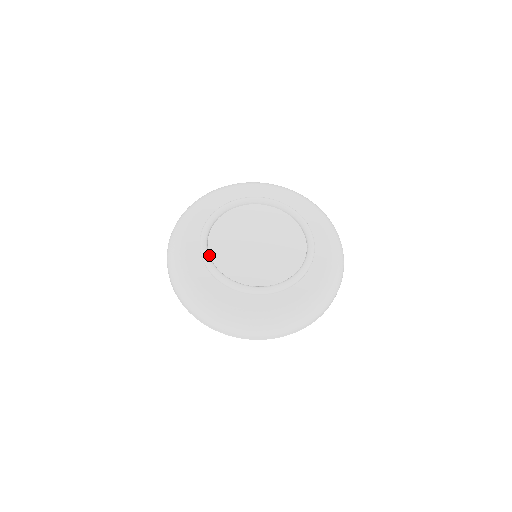
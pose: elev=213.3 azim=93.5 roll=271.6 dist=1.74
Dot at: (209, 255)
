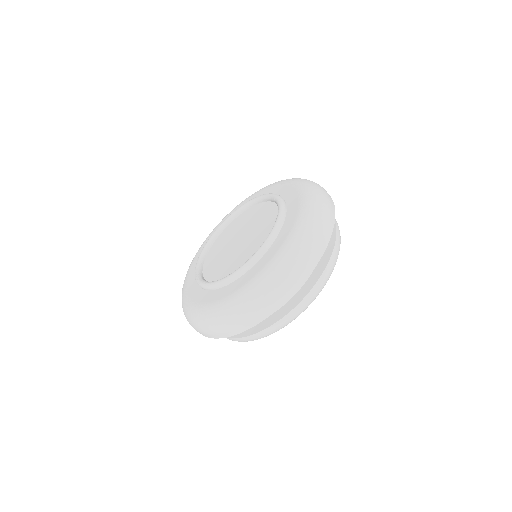
Dot at: (200, 265)
